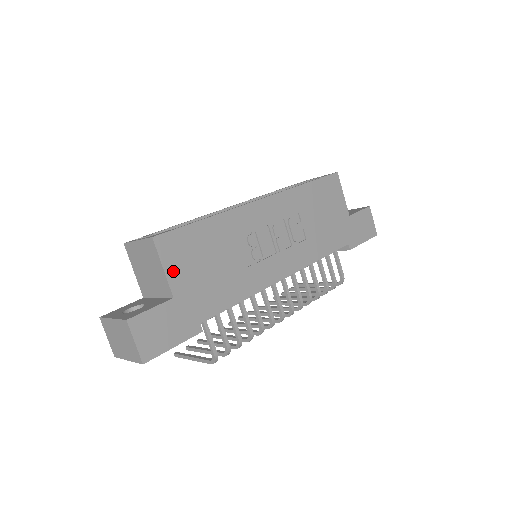
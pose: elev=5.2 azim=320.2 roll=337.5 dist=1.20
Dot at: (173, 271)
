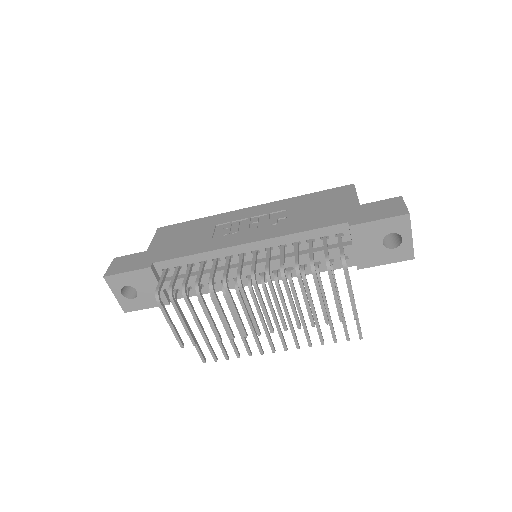
Dot at: (157, 240)
